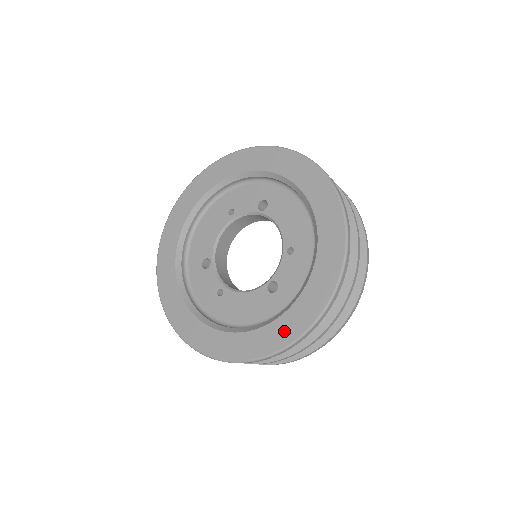
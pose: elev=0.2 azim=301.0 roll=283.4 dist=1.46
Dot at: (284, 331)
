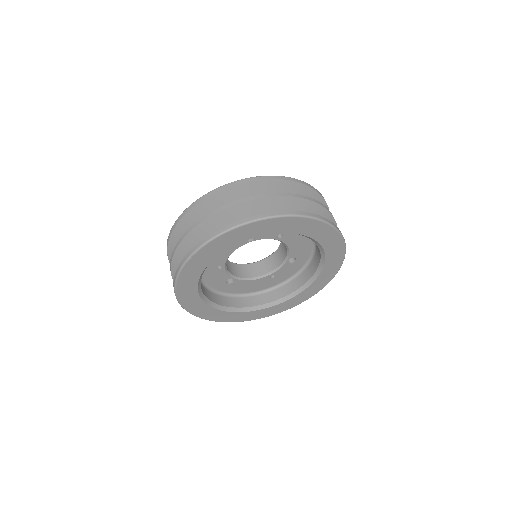
Dot at: occluded
